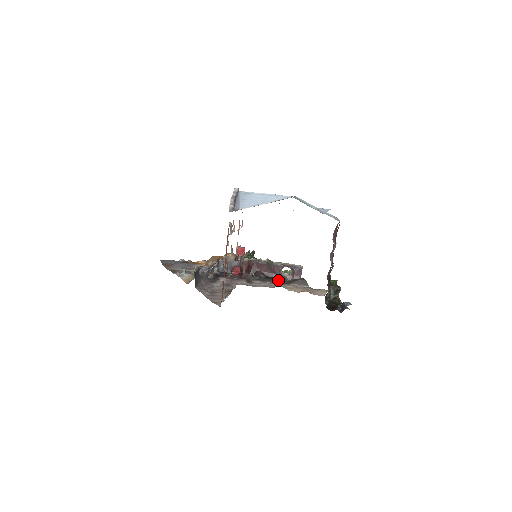
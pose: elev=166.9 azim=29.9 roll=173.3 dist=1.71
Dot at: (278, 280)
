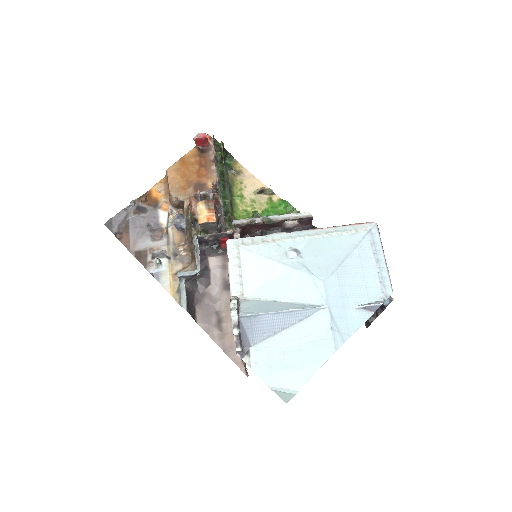
Dot at: occluded
